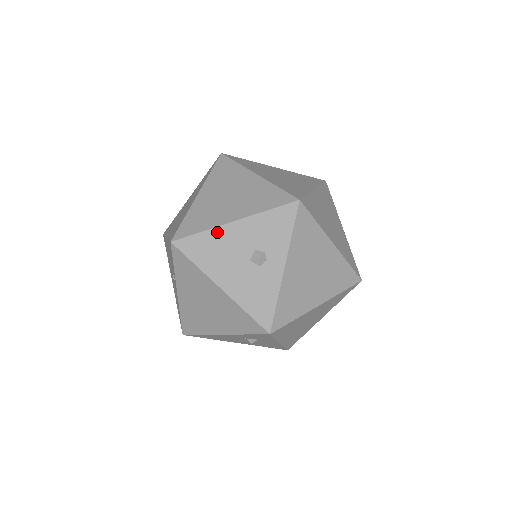
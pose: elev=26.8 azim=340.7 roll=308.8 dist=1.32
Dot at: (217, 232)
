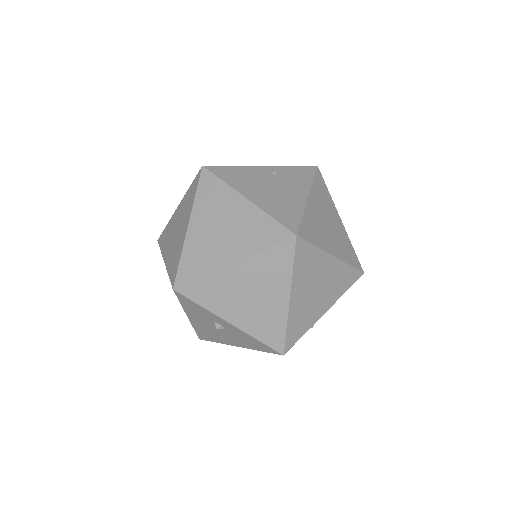
Dot at: (195, 326)
